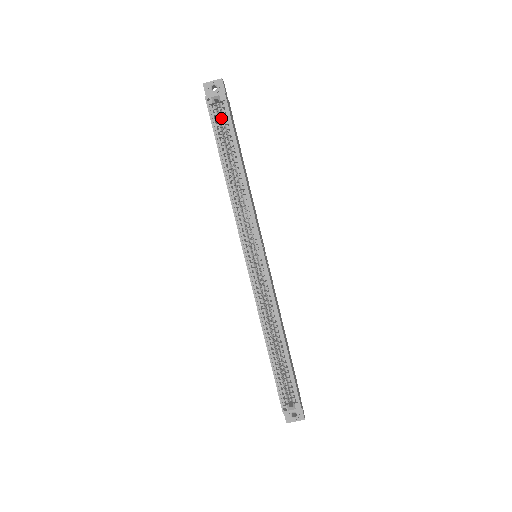
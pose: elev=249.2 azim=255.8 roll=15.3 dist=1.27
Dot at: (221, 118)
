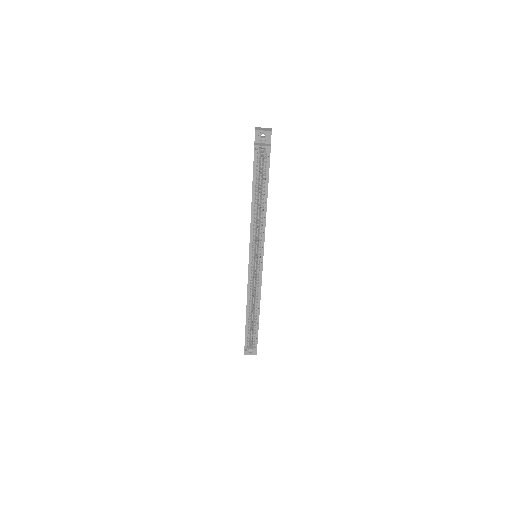
Dot at: (261, 157)
